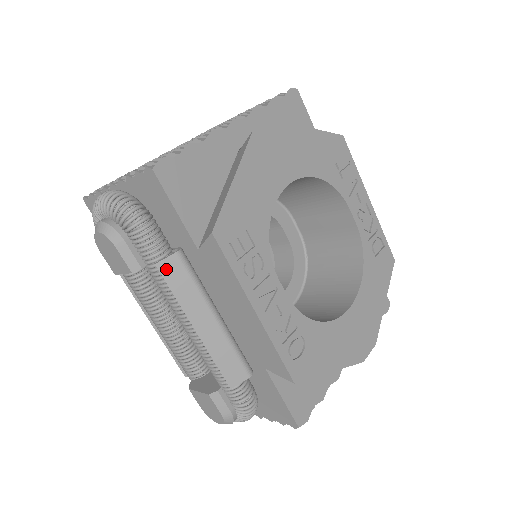
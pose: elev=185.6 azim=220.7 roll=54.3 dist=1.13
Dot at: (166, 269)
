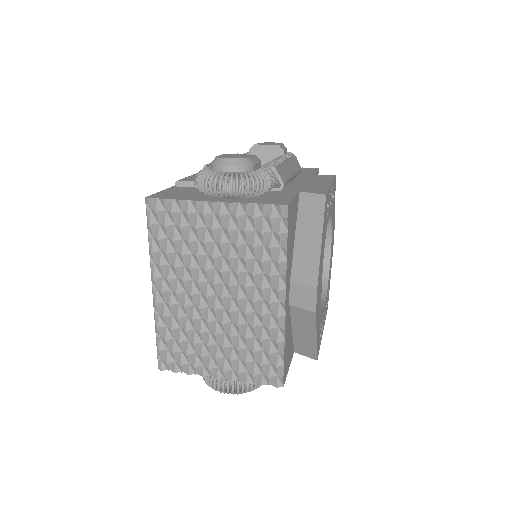
Dot at: occluded
